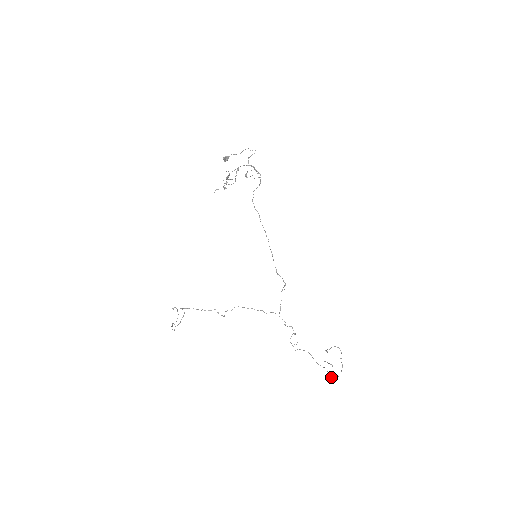
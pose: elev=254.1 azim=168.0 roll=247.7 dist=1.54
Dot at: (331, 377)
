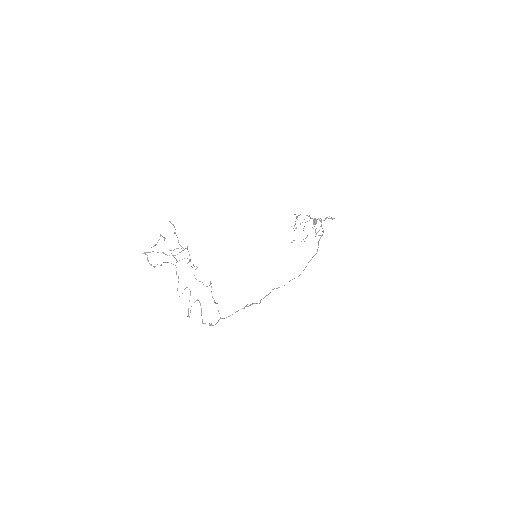
Dot at: (151, 265)
